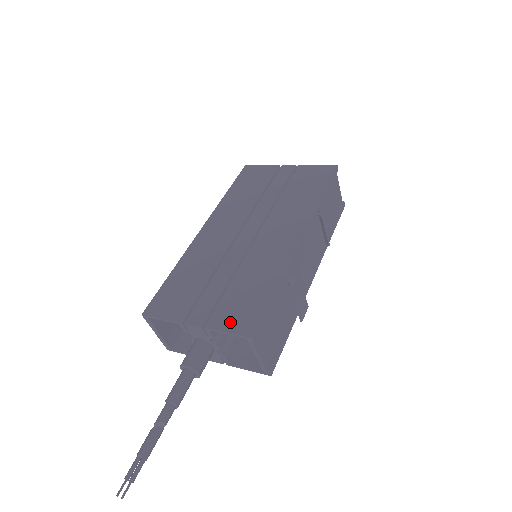
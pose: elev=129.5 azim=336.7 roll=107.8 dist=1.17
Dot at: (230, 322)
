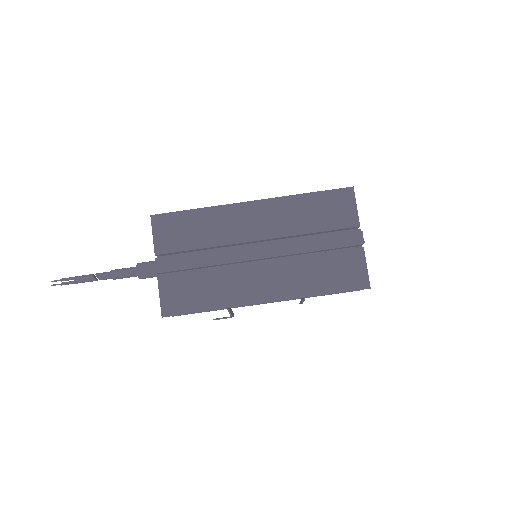
Dot at: (168, 293)
